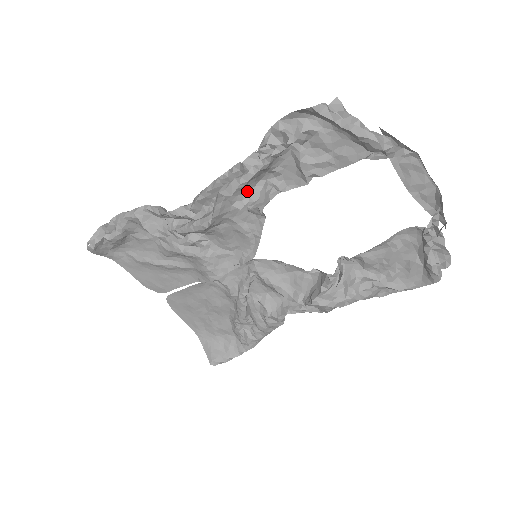
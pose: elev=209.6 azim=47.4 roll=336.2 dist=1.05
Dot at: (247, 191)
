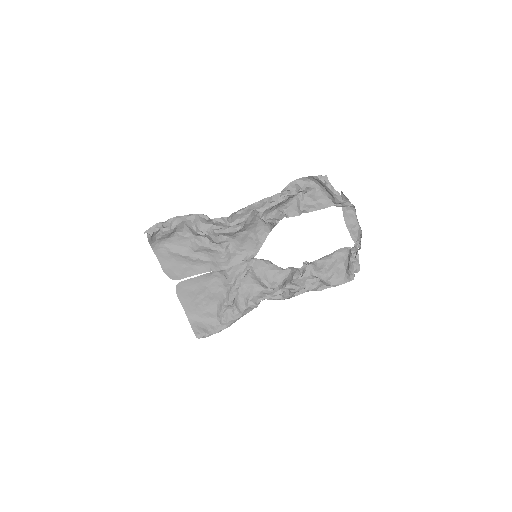
Dot at: (269, 212)
